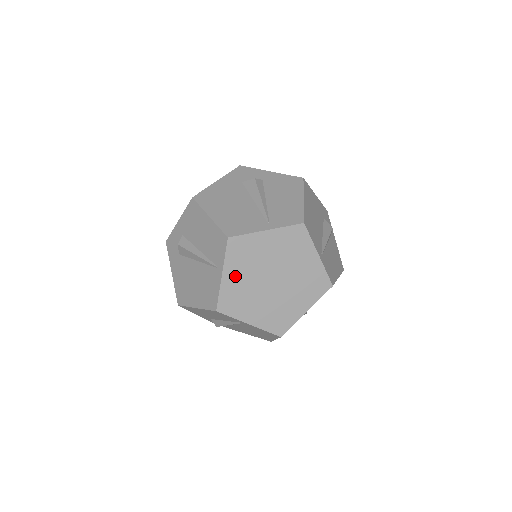
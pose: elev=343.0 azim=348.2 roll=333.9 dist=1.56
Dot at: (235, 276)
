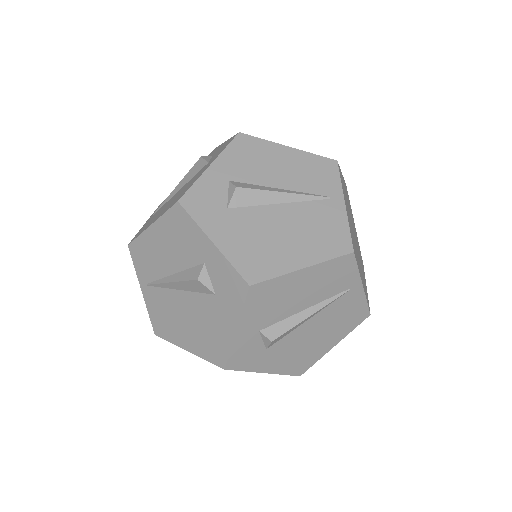
Dot at: (345, 189)
